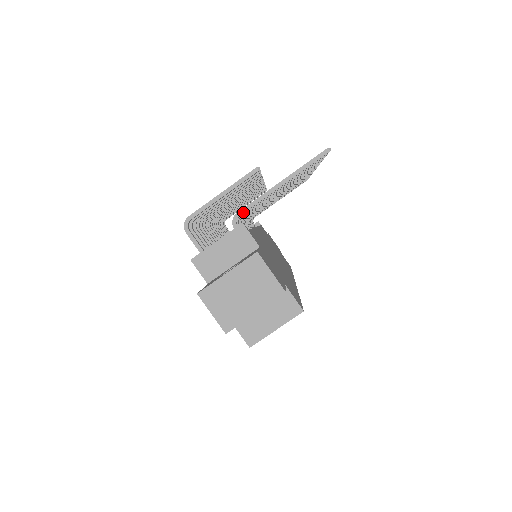
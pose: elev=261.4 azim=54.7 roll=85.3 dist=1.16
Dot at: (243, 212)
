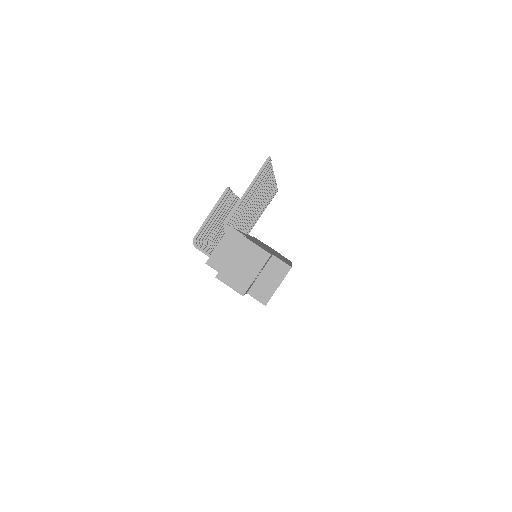
Dot at: (229, 220)
